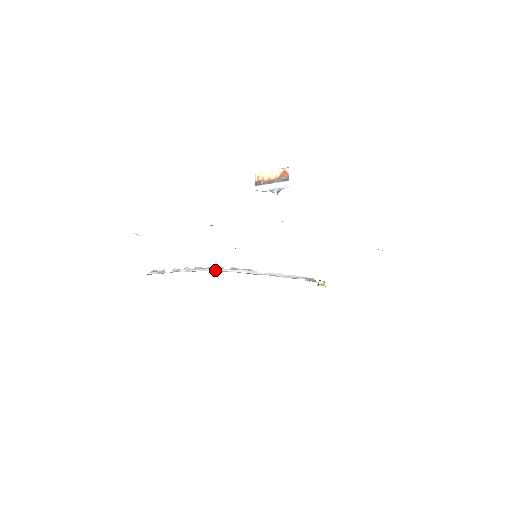
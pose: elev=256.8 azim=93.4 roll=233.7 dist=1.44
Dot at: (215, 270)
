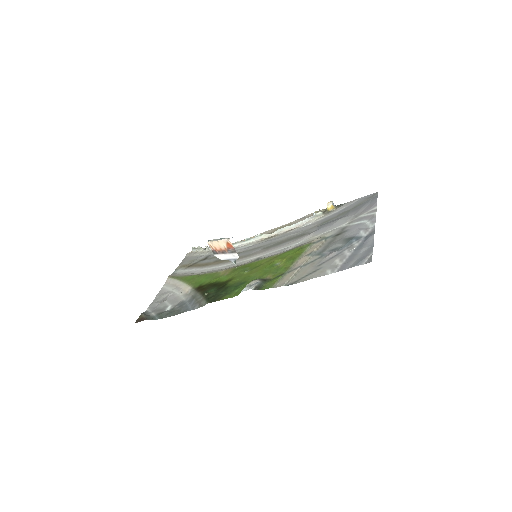
Dot at: (235, 245)
